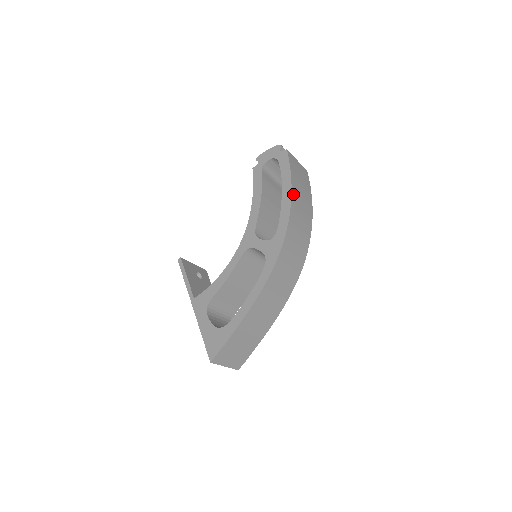
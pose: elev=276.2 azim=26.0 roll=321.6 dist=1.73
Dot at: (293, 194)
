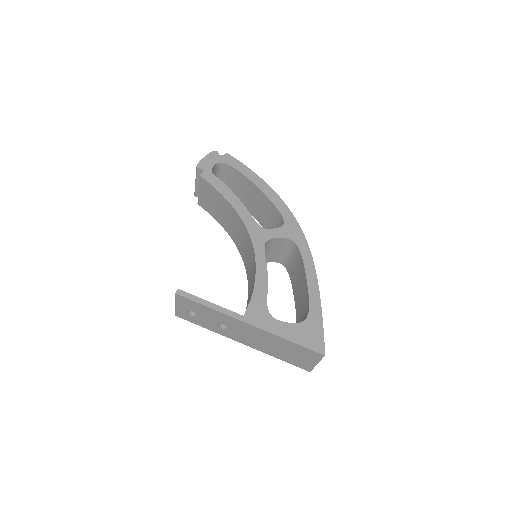
Dot at: (266, 186)
